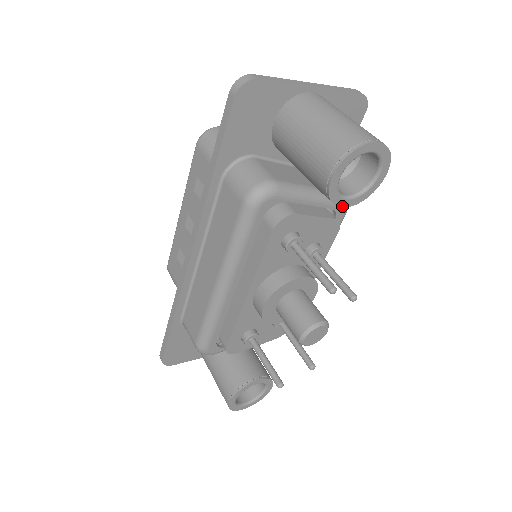
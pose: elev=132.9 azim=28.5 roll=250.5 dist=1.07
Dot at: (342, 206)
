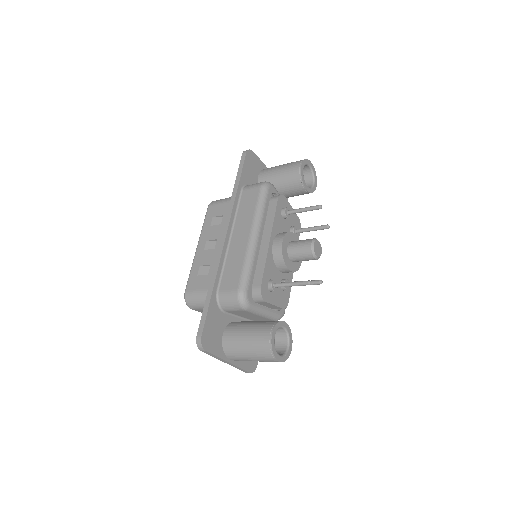
Dot at: (306, 188)
